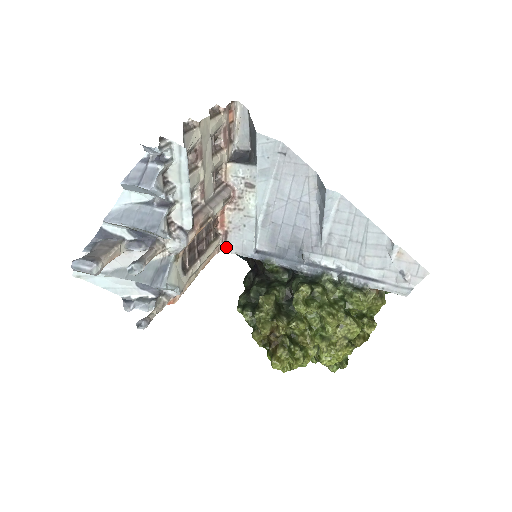
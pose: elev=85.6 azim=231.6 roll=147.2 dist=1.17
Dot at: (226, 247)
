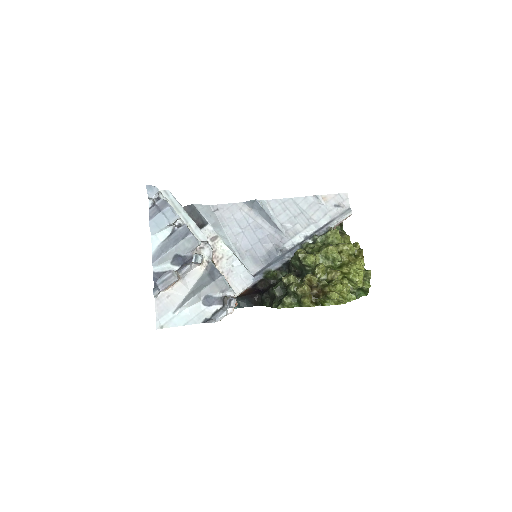
Dot at: occluded
